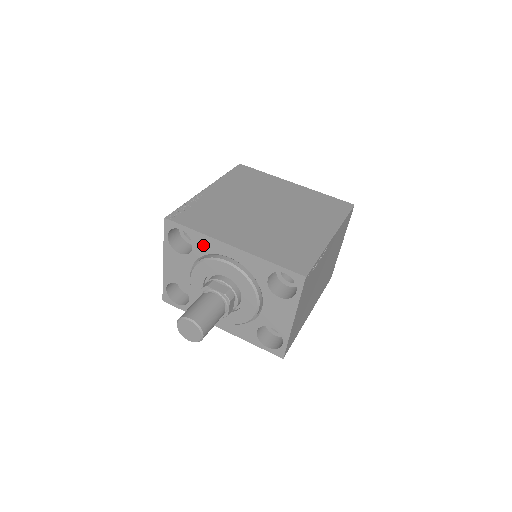
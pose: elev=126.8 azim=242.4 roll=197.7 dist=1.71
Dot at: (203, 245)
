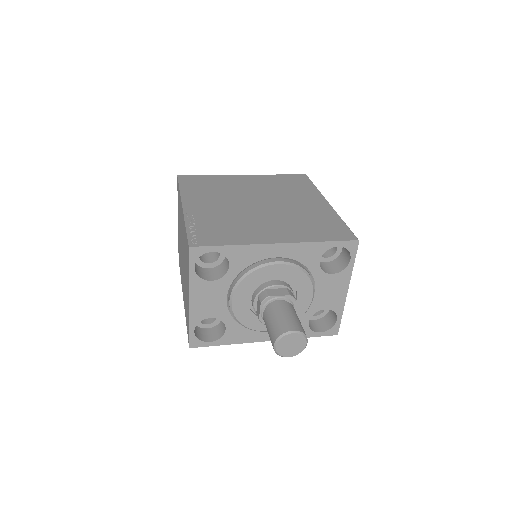
Dot at: (243, 258)
